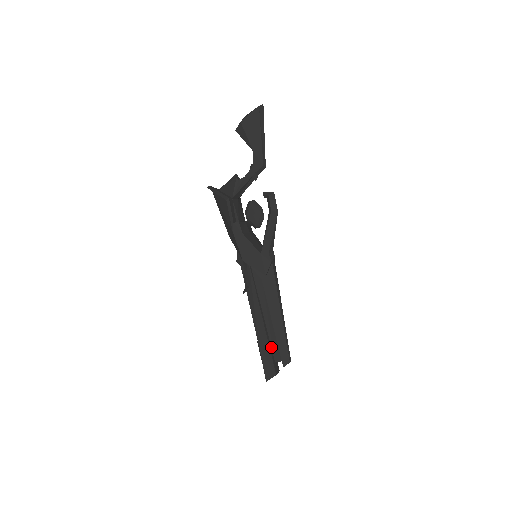
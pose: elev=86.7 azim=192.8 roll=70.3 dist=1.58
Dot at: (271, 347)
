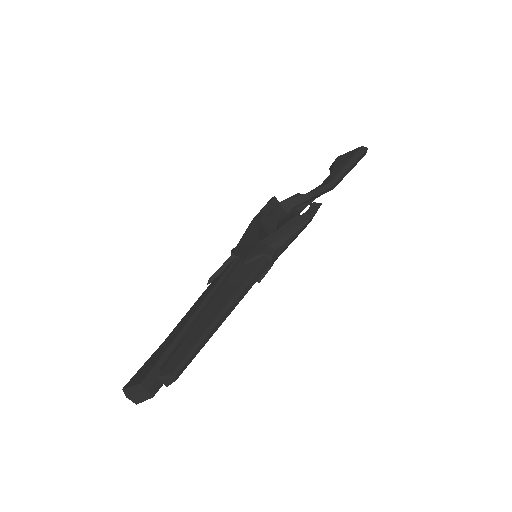
Dot at: (174, 348)
